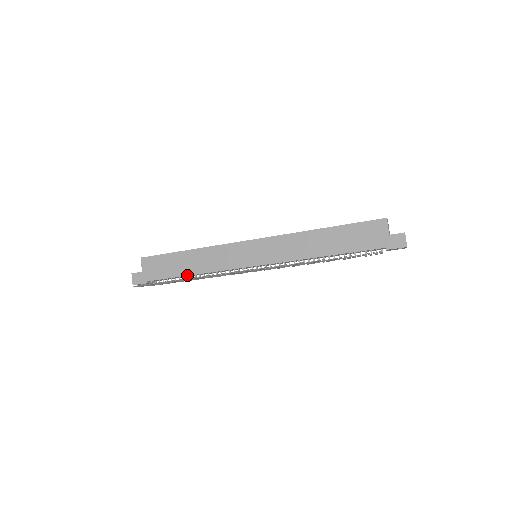
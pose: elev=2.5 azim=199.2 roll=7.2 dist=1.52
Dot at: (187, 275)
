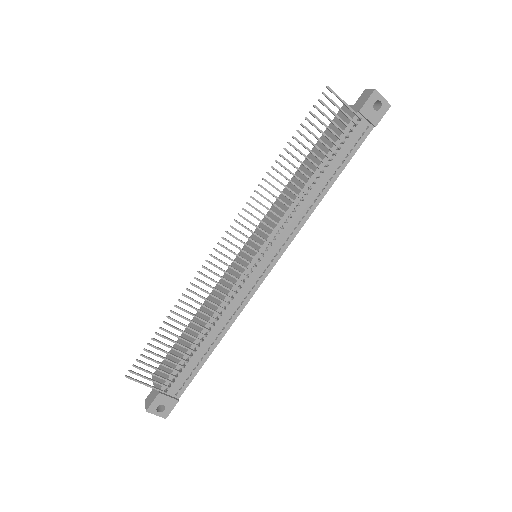
Dot at: (195, 339)
